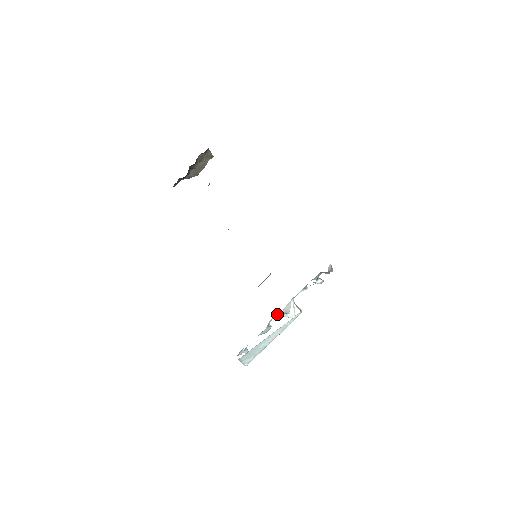
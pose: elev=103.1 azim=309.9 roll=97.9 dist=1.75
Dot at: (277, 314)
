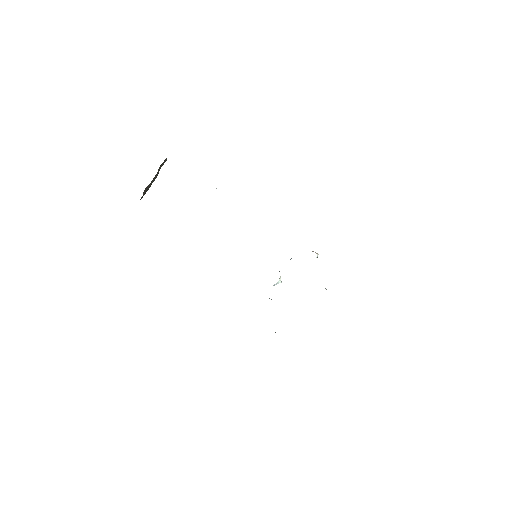
Dot at: occluded
